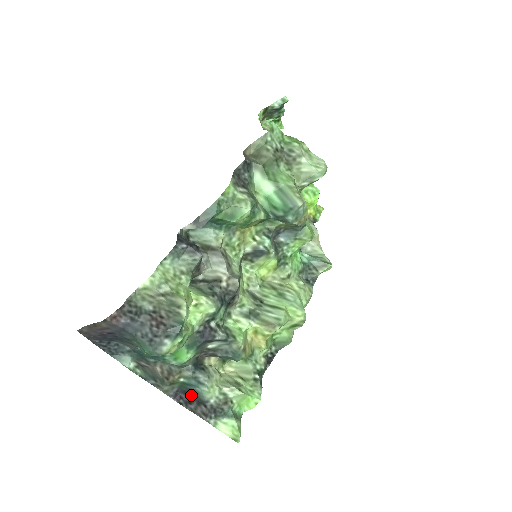
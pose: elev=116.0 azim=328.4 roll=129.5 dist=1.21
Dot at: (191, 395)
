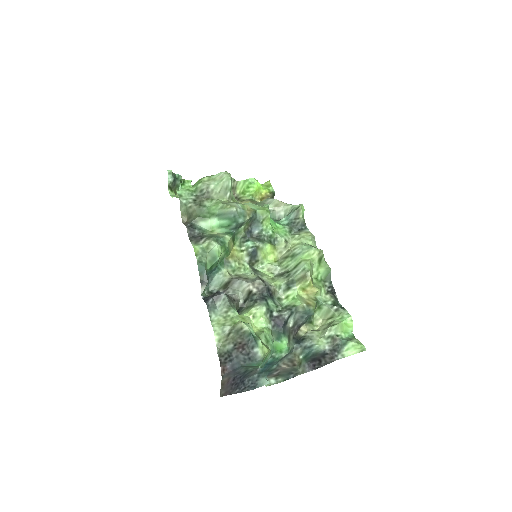
Dot at: (316, 358)
